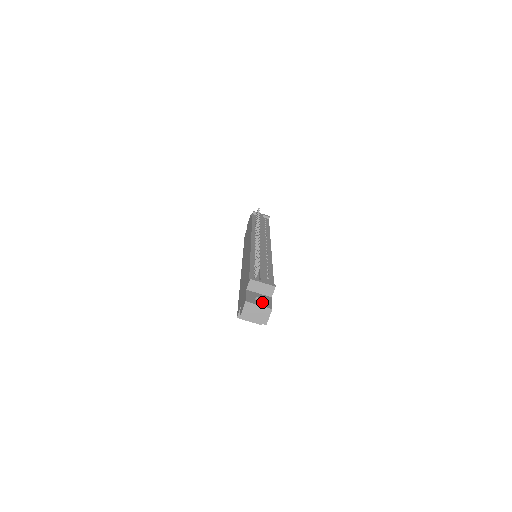
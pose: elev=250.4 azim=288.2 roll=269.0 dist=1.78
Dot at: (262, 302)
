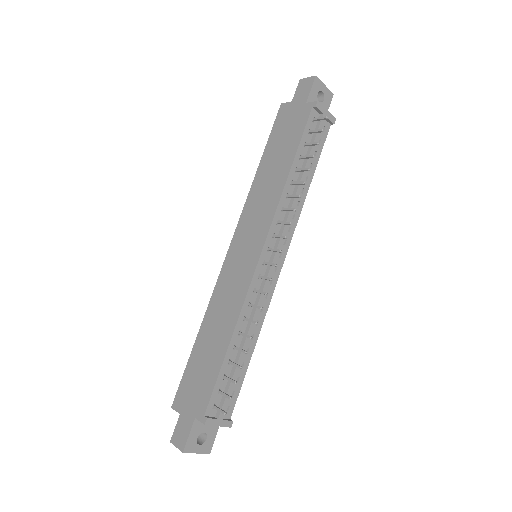
Dot at: (203, 443)
